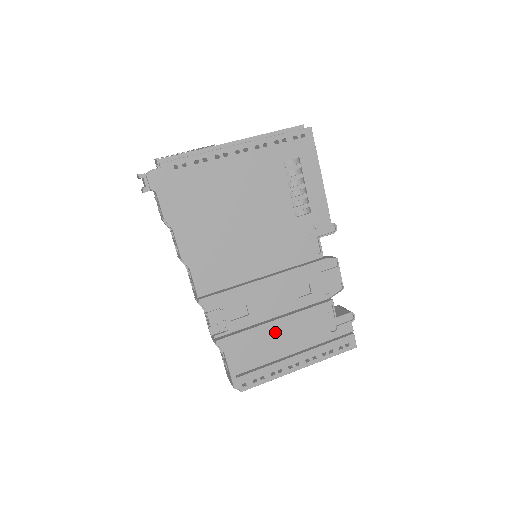
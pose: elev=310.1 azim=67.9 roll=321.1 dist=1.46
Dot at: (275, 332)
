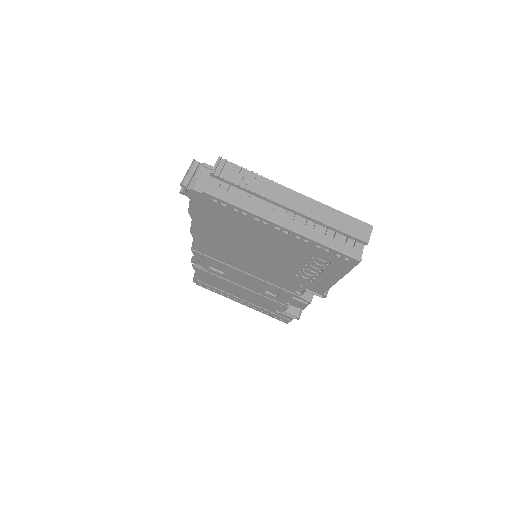
Dot at: (236, 288)
